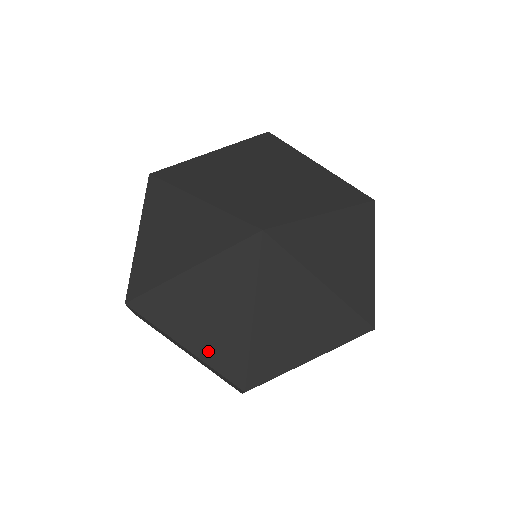
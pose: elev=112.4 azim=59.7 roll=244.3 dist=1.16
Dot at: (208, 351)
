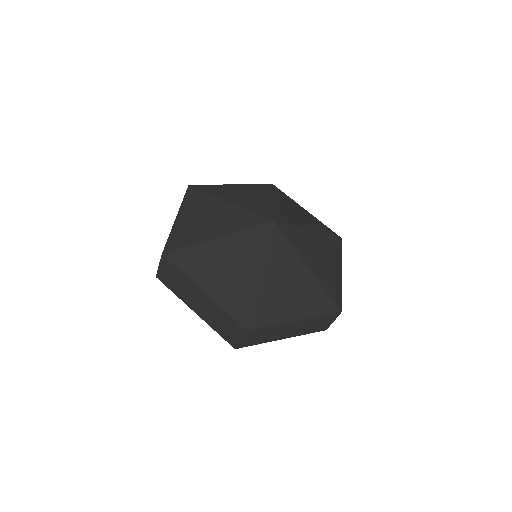
Dot at: (309, 310)
